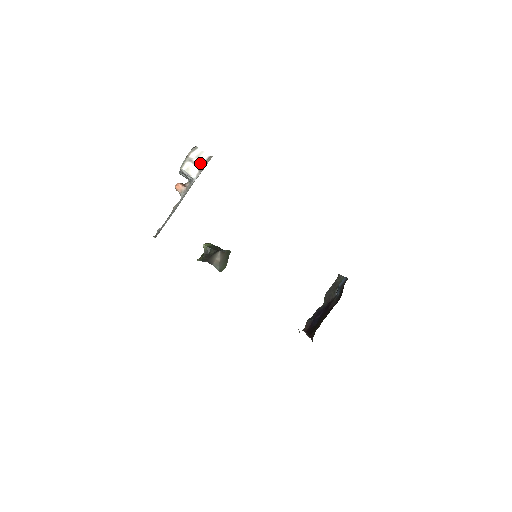
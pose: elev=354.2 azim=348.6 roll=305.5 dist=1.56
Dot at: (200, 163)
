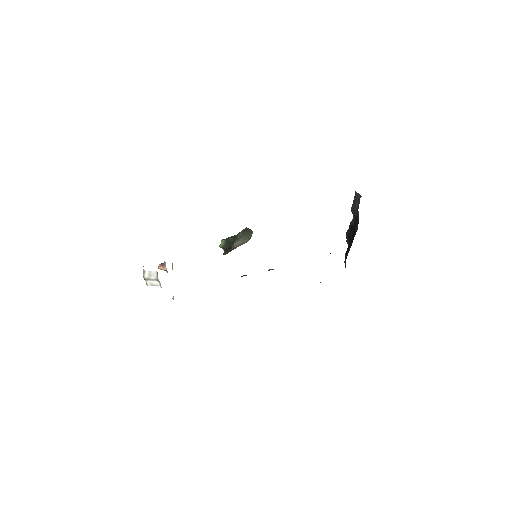
Dot at: (155, 278)
